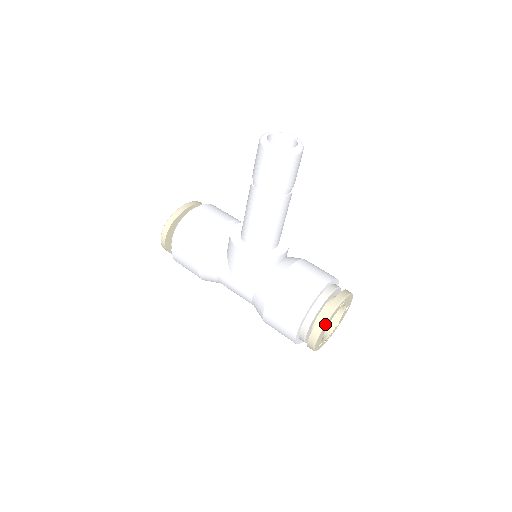
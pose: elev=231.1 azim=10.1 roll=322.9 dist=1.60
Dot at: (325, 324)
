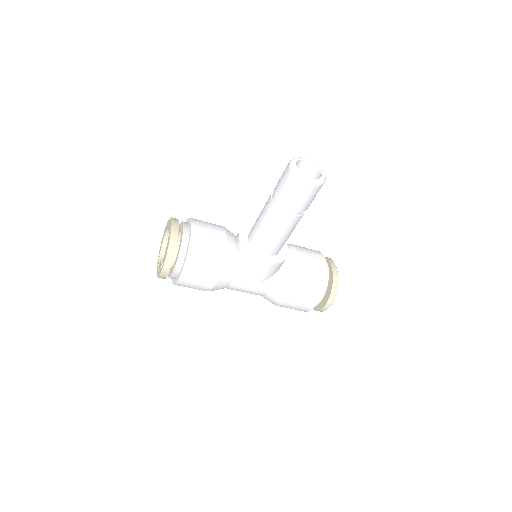
Dot at: occluded
